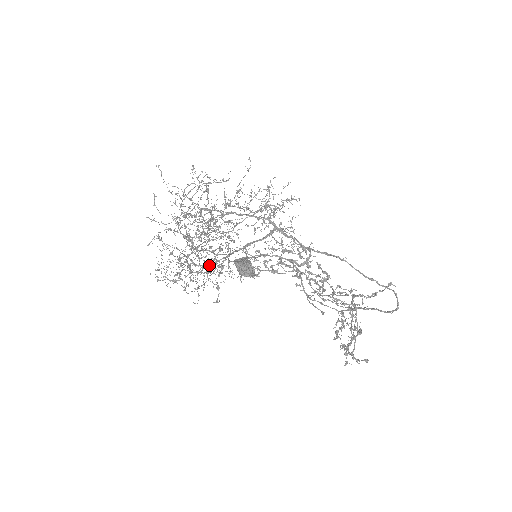
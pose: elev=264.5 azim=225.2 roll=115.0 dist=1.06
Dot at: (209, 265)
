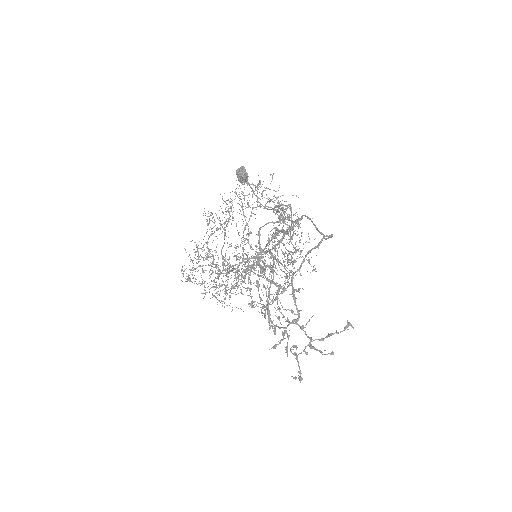
Dot at: occluded
